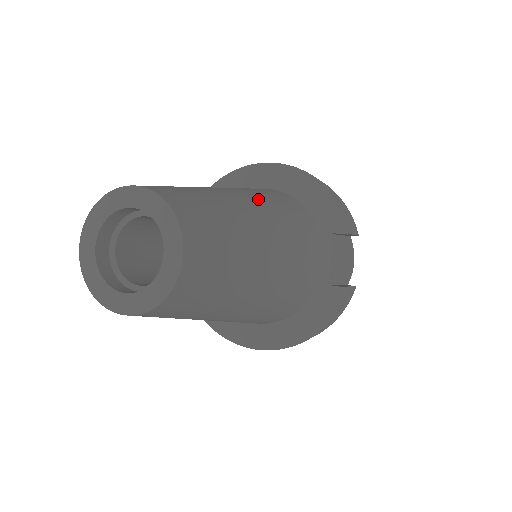
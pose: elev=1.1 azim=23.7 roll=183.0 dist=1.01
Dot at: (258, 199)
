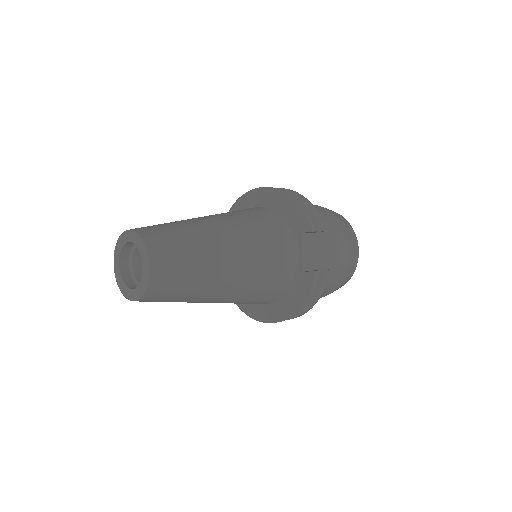
Dot at: (228, 220)
